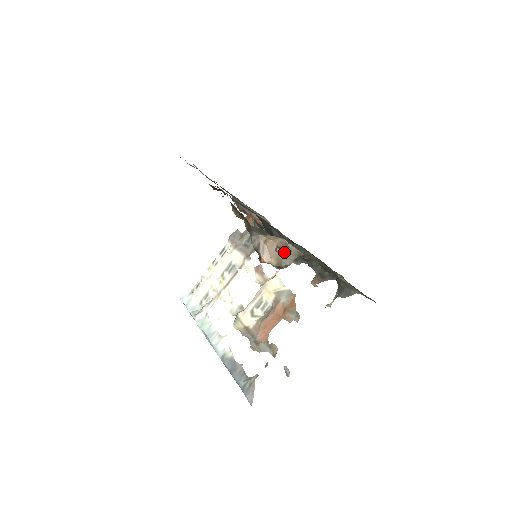
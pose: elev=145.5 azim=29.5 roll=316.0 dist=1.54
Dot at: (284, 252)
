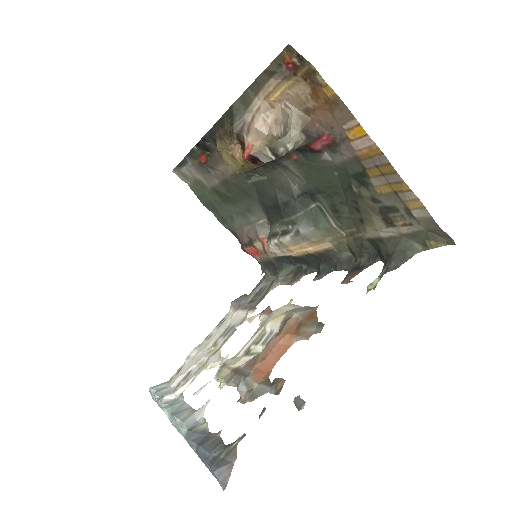
Dot at: occluded
